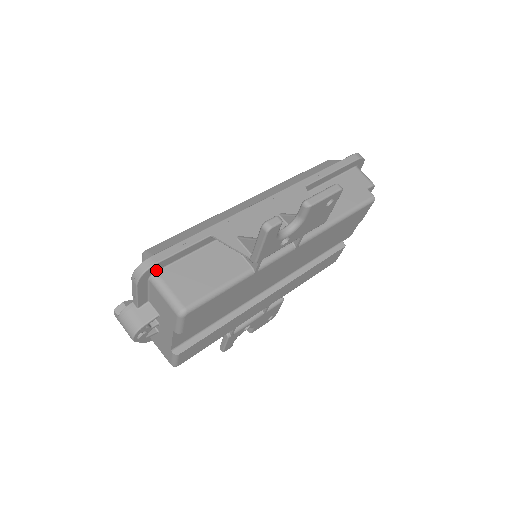
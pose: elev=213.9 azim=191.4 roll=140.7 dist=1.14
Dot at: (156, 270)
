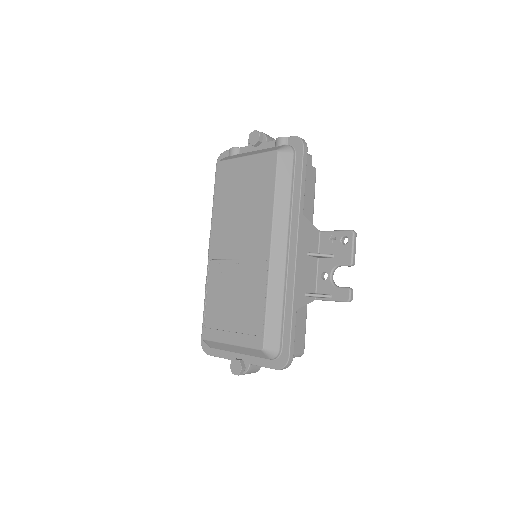
Dot at: occluded
